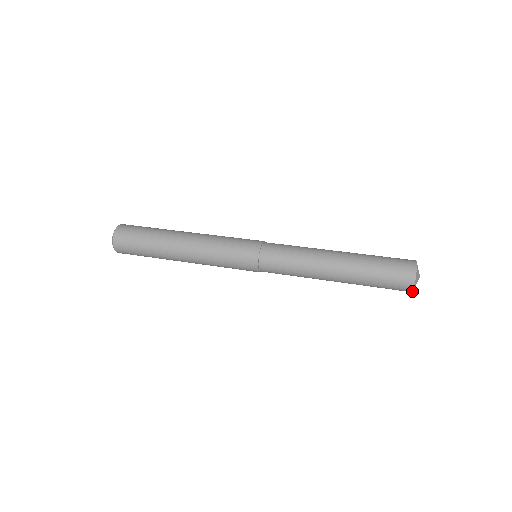
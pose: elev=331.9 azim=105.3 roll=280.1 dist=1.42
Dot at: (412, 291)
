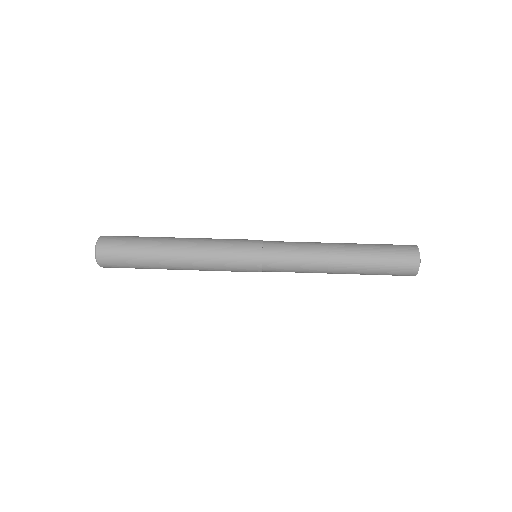
Dot at: (418, 270)
